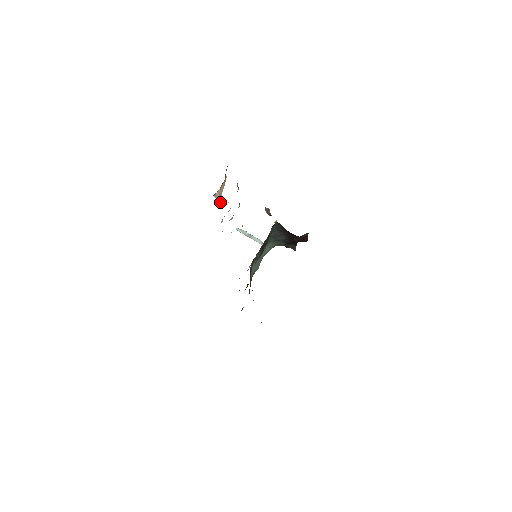
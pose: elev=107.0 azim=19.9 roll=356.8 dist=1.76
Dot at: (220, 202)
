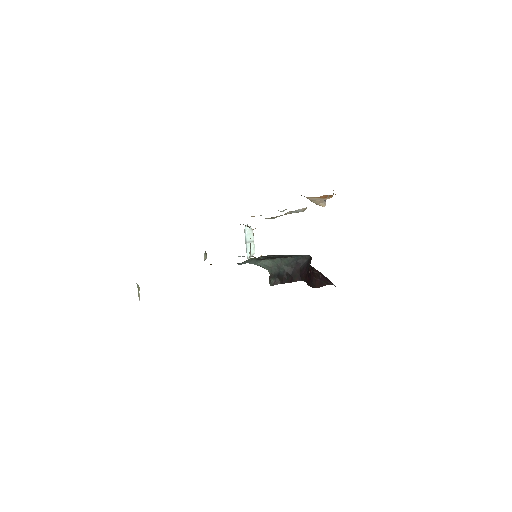
Dot at: (316, 202)
